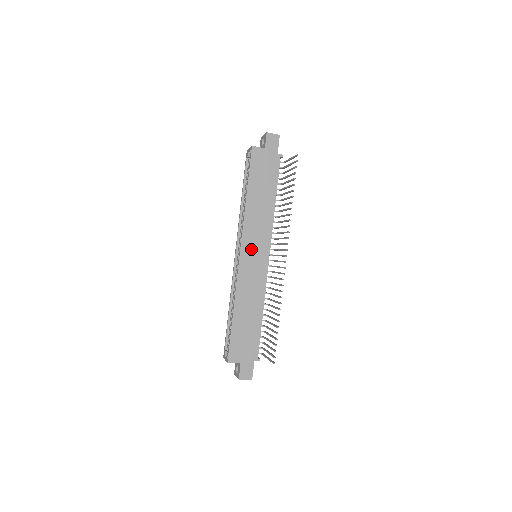
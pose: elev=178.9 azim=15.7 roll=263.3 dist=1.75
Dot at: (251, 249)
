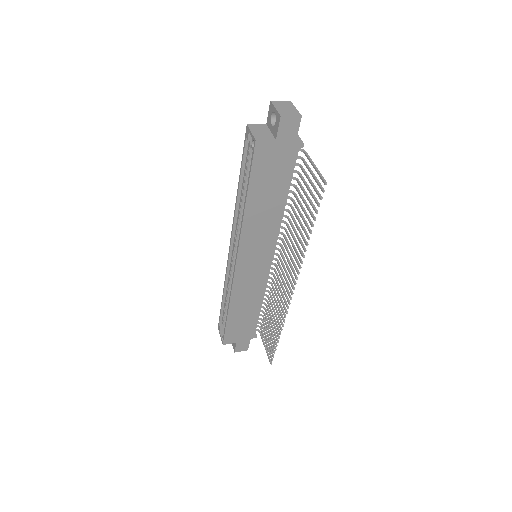
Dot at: (250, 257)
